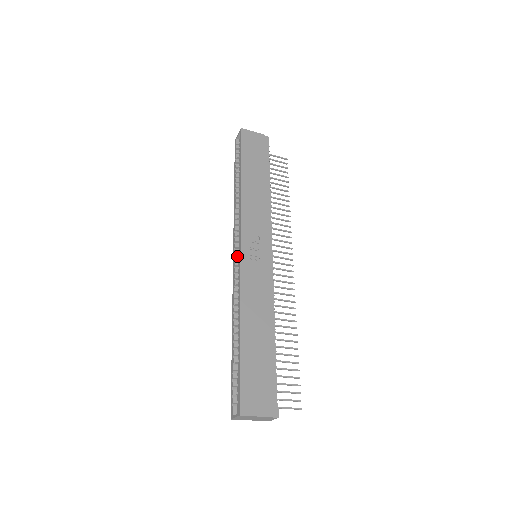
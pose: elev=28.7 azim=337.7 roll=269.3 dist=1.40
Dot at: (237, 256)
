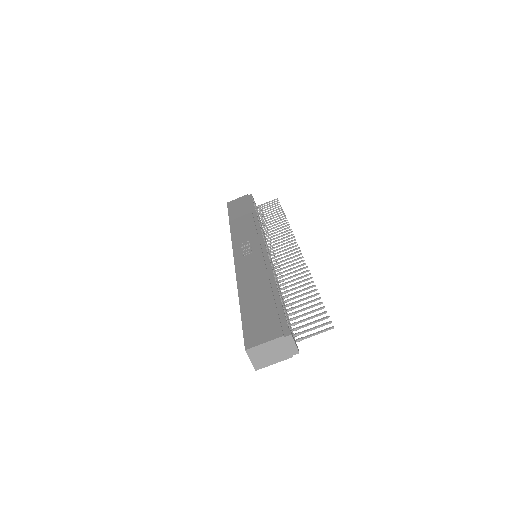
Dot at: occluded
